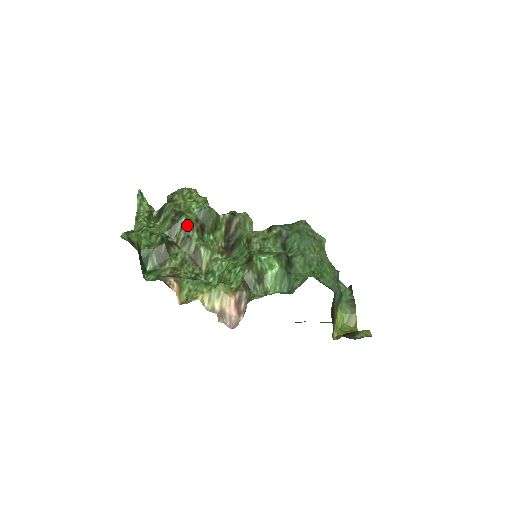
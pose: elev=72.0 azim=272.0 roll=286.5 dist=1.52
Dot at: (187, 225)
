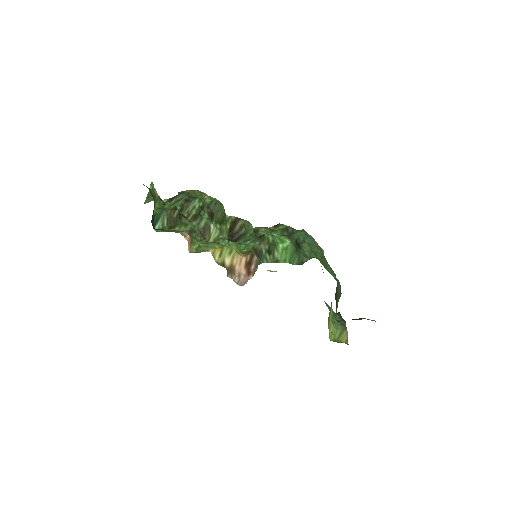
Dot at: (200, 205)
